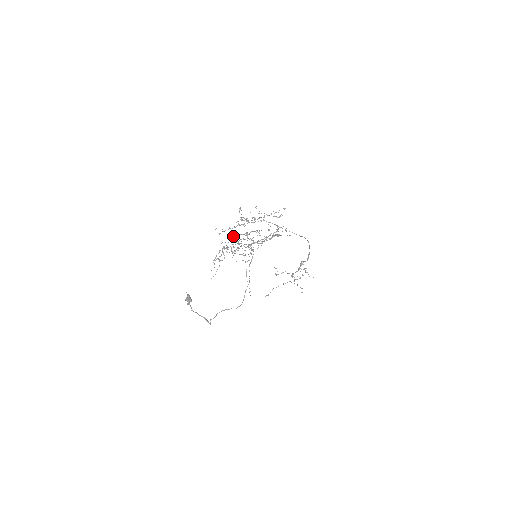
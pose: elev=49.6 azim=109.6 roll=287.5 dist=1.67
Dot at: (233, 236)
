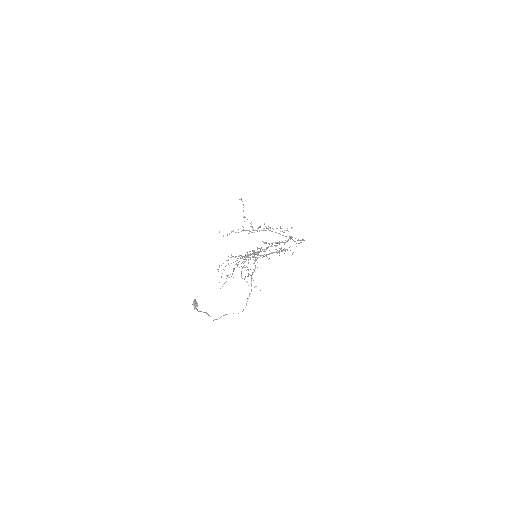
Dot at: occluded
